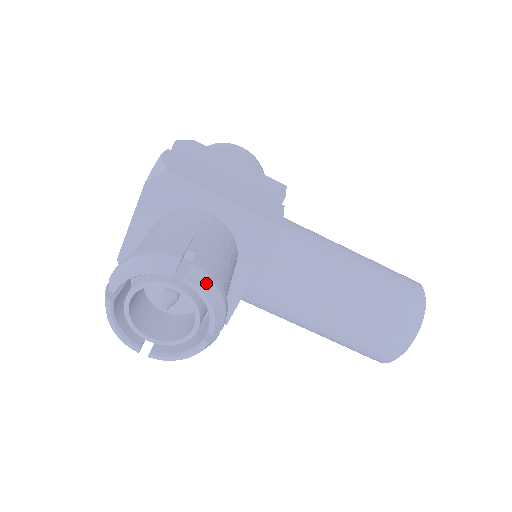
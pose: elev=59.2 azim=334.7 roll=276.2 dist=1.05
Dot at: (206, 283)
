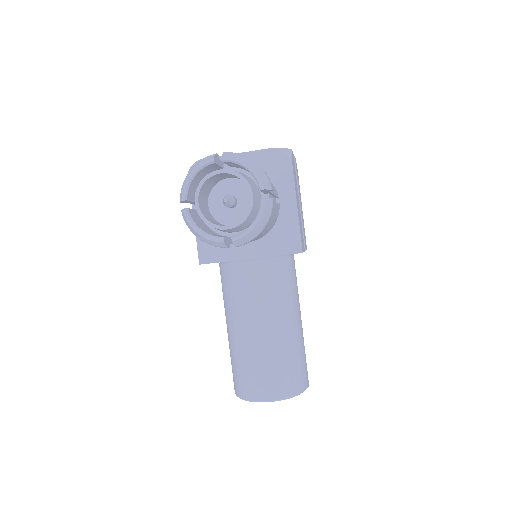
Dot at: (267, 214)
